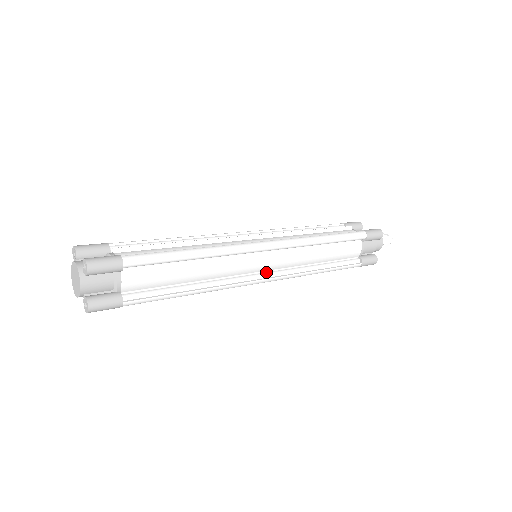
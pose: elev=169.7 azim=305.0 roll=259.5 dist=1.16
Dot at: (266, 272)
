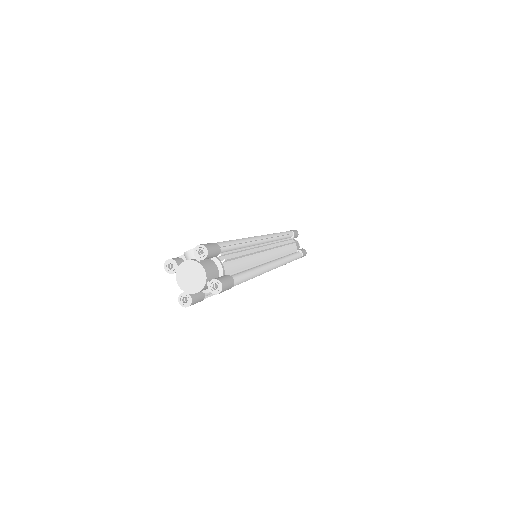
Dot at: occluded
